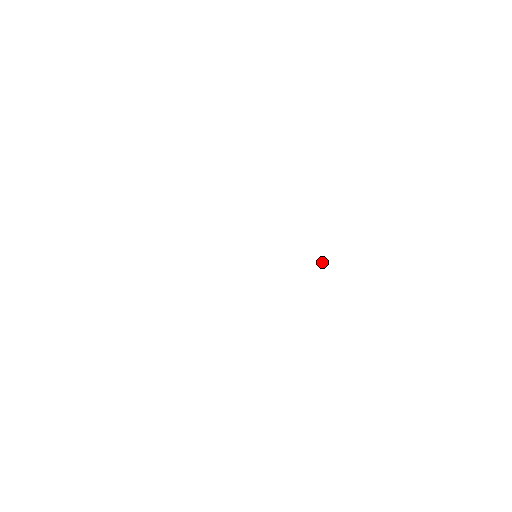
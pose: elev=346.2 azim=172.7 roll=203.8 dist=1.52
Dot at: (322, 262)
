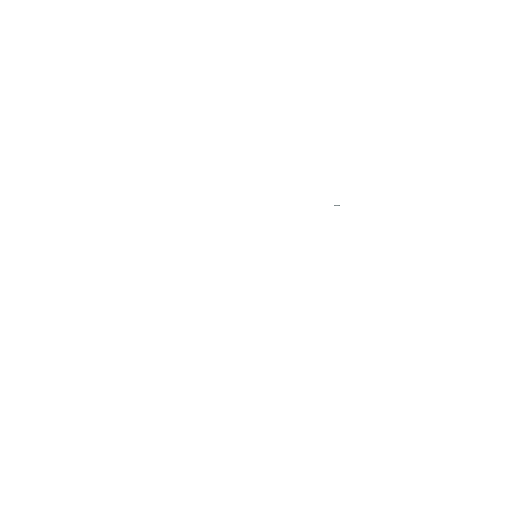
Dot at: occluded
